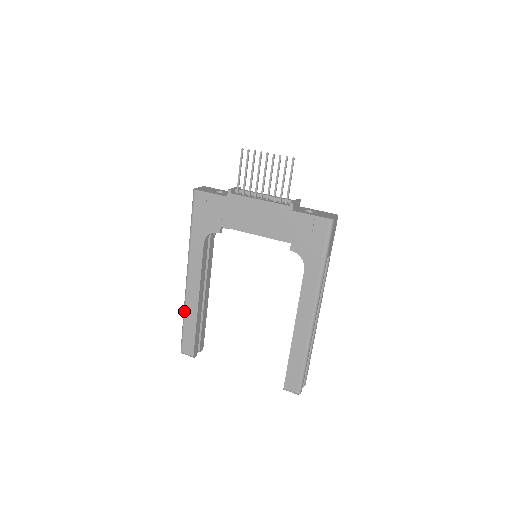
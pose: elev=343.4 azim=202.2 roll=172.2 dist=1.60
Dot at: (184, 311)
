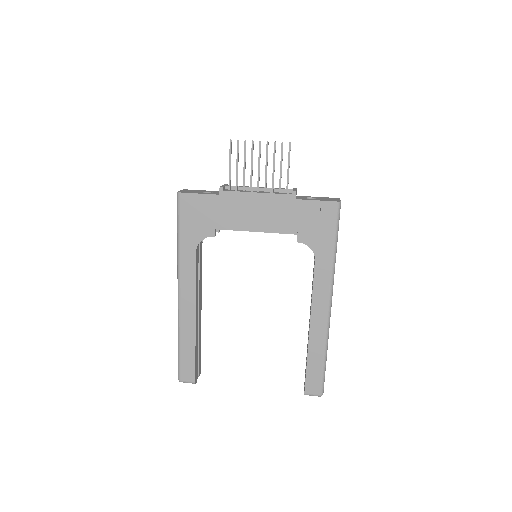
Dot at: (179, 333)
